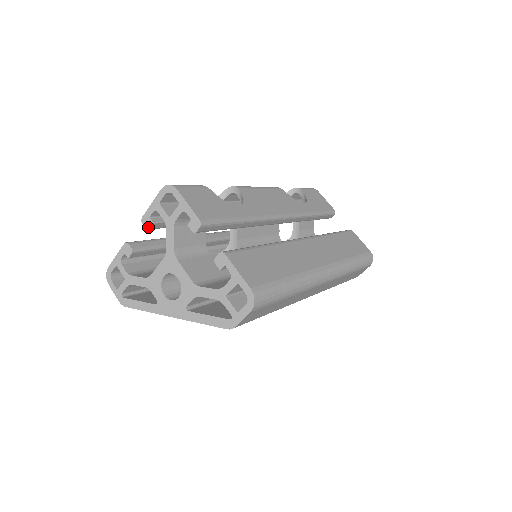
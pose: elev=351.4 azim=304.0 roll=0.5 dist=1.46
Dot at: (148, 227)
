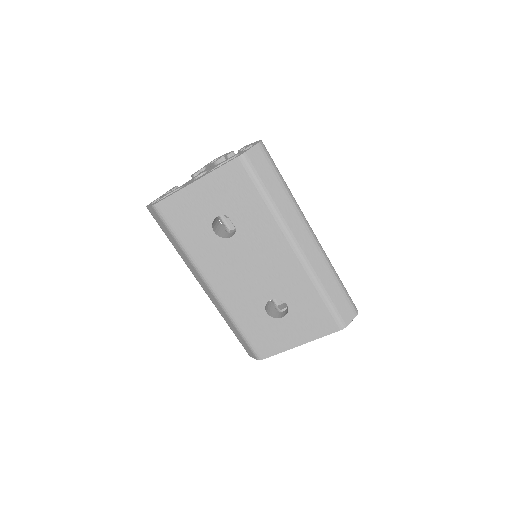
Dot at: (195, 173)
